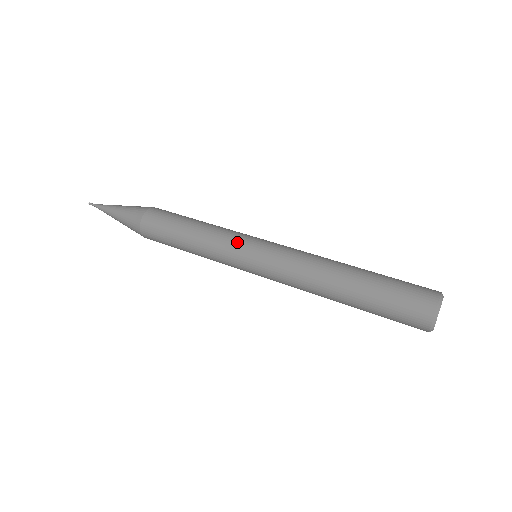
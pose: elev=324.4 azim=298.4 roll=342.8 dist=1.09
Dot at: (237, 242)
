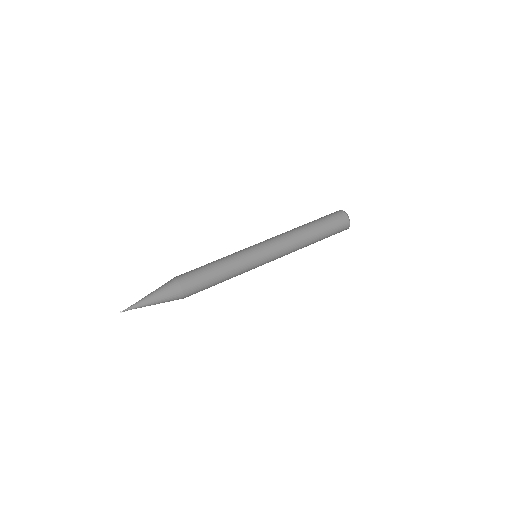
Dot at: (248, 255)
